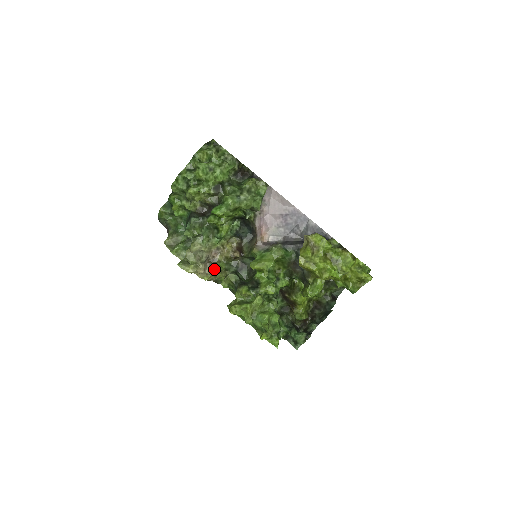
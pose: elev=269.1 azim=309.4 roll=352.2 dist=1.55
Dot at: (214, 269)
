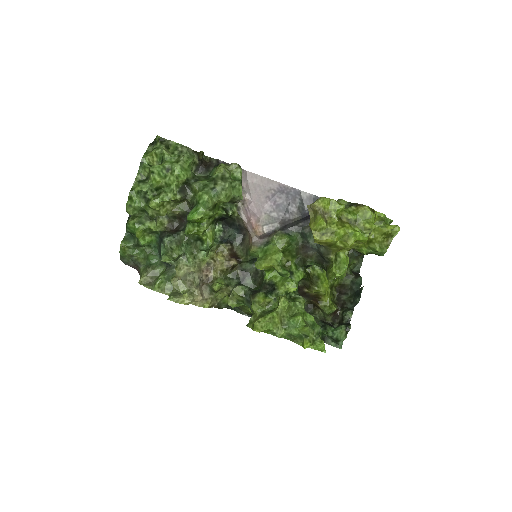
Dot at: (213, 290)
